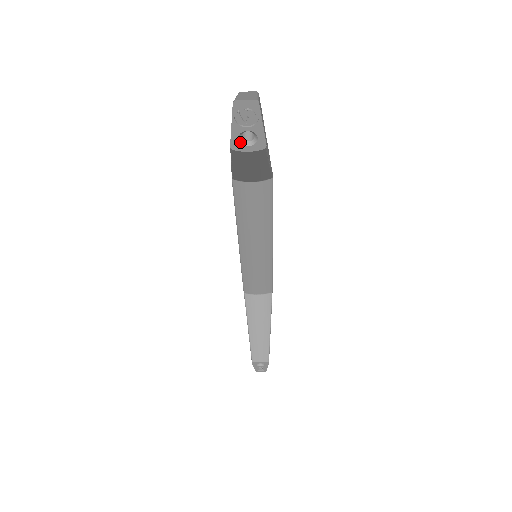
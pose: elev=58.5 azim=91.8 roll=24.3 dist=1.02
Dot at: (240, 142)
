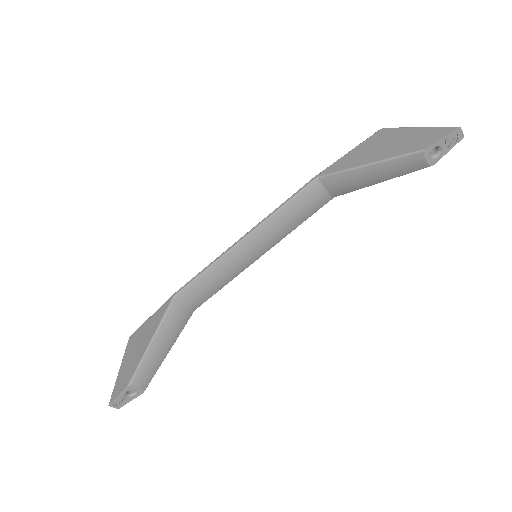
Dot at: occluded
